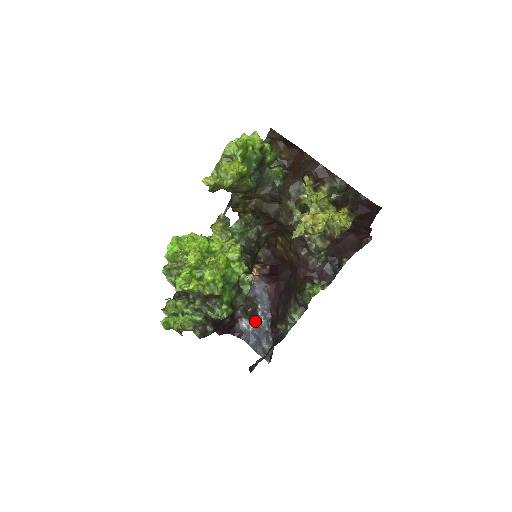
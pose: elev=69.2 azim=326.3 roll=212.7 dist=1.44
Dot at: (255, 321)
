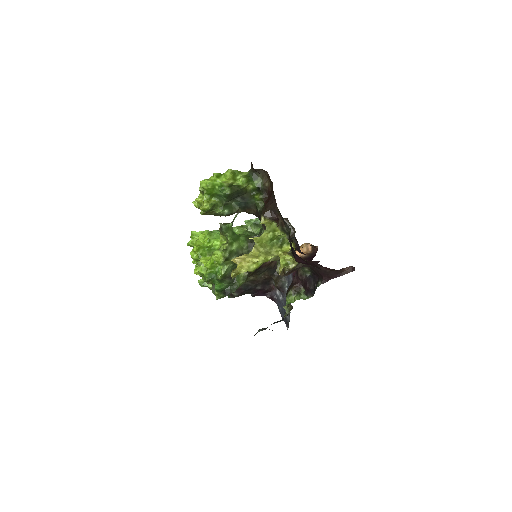
Dot at: (283, 294)
